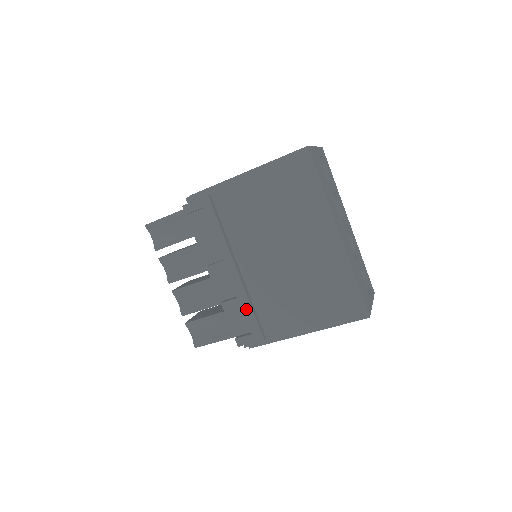
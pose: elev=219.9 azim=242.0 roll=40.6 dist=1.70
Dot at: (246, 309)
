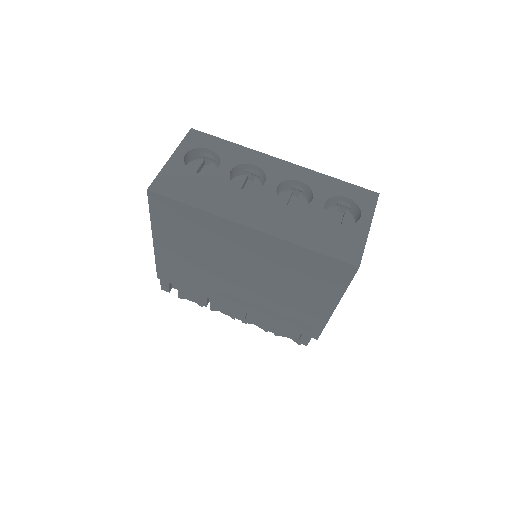
Dot at: (276, 322)
